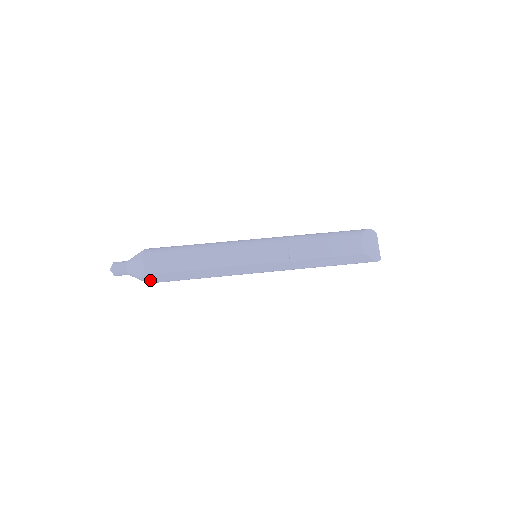
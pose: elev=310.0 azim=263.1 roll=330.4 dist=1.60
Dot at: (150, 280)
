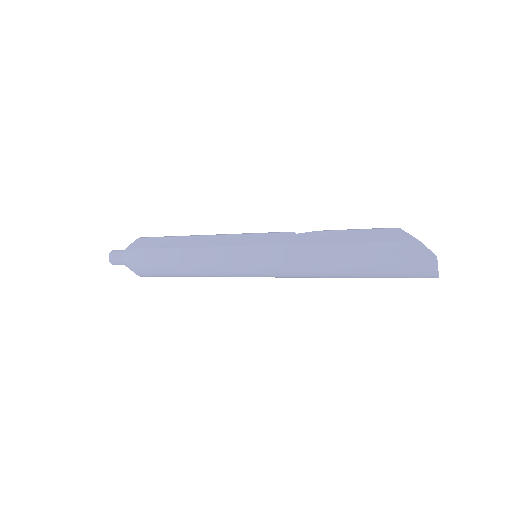
Dot at: (136, 245)
